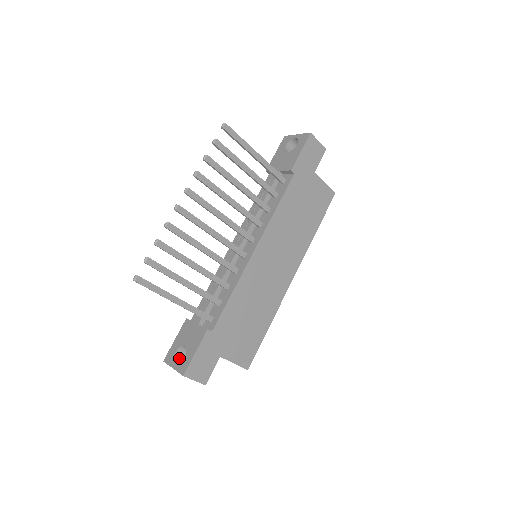
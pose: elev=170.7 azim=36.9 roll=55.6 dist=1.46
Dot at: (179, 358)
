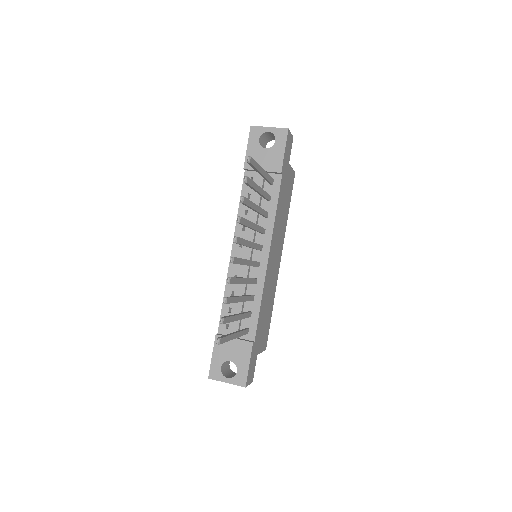
Dot at: (223, 370)
